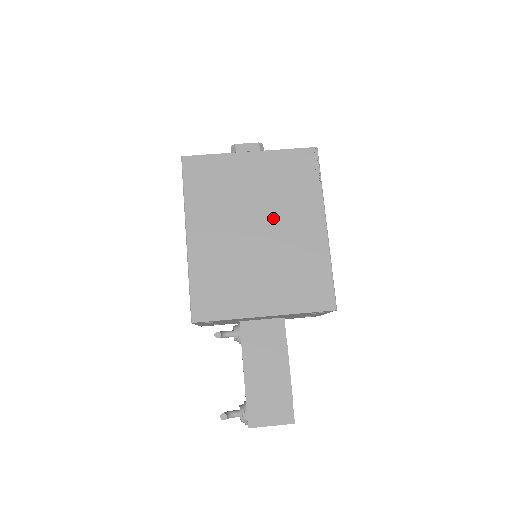
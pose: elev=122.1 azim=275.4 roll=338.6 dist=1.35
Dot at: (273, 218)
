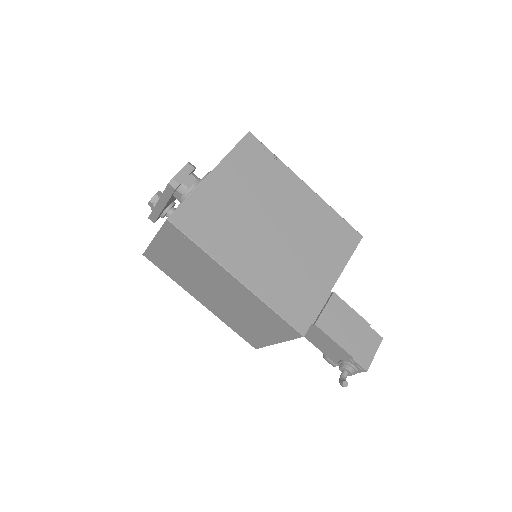
Dot at: (275, 209)
